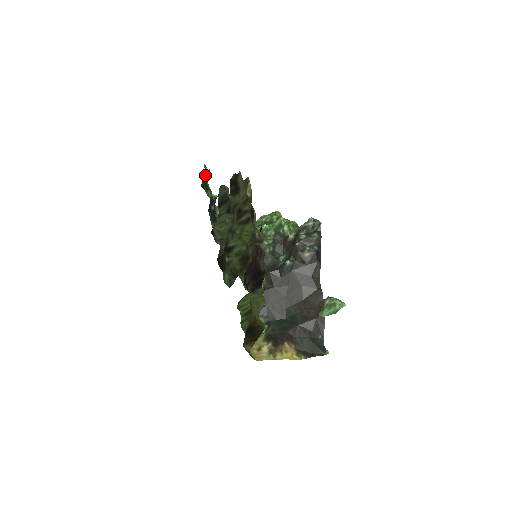
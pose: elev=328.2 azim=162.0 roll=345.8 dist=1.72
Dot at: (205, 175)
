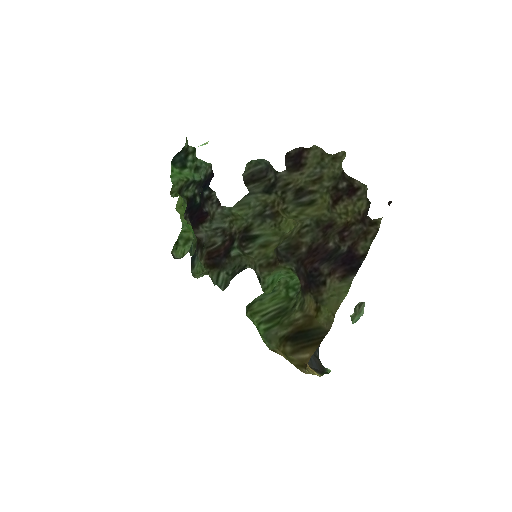
Dot at: (182, 149)
